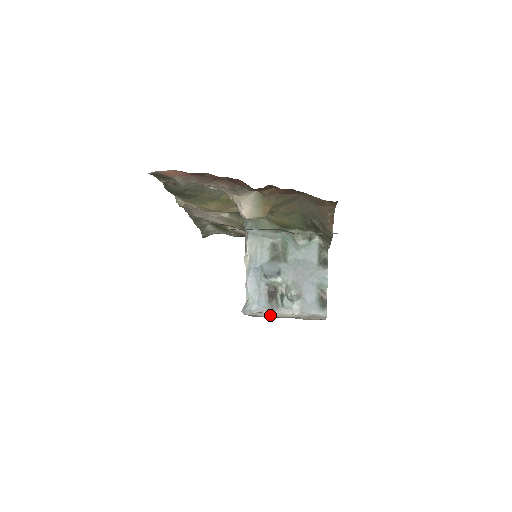
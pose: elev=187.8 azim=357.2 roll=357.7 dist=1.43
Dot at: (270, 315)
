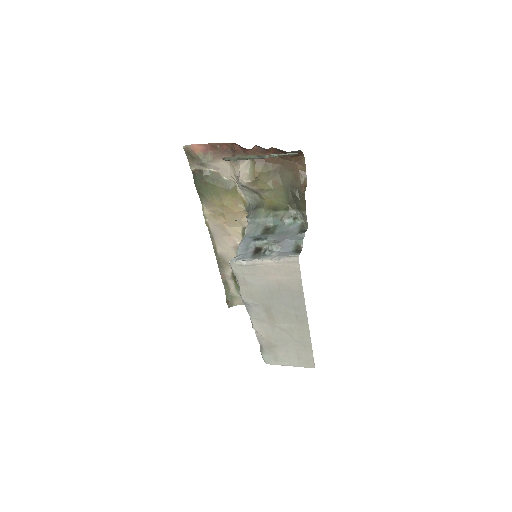
Dot at: (252, 263)
